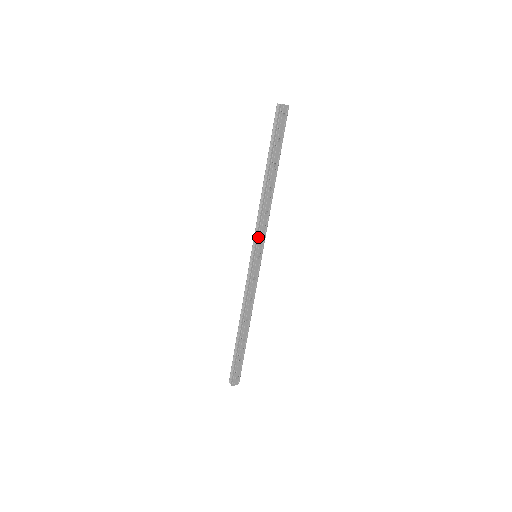
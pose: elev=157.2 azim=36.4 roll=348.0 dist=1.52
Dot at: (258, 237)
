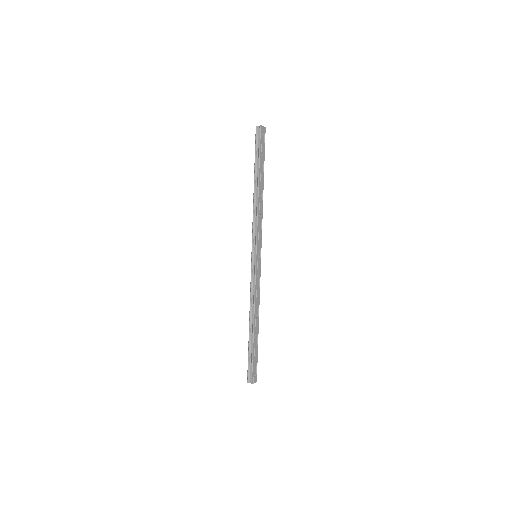
Dot at: (257, 238)
